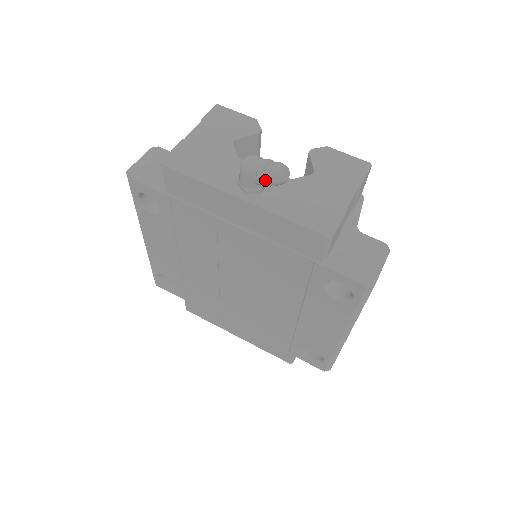
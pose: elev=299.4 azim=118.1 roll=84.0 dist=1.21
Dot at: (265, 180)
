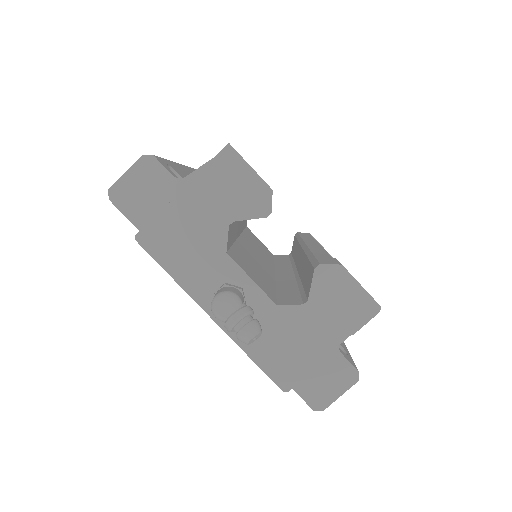
Dot at: (233, 331)
